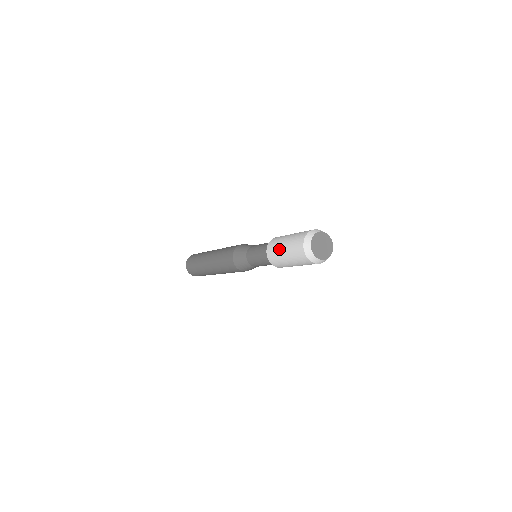
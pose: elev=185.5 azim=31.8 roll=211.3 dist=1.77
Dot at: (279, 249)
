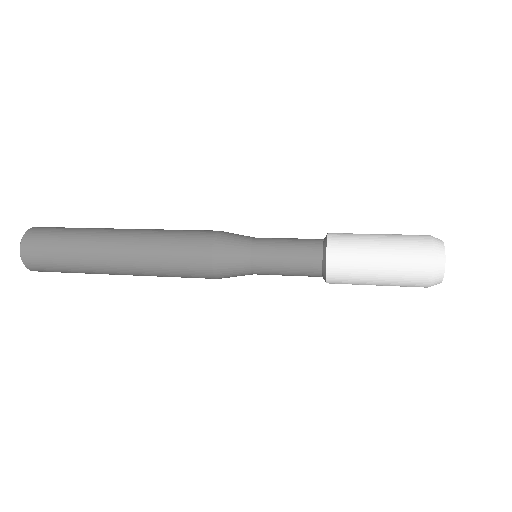
Dot at: (365, 270)
